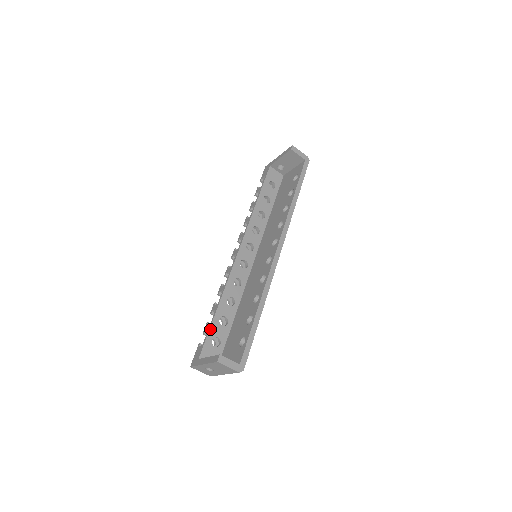
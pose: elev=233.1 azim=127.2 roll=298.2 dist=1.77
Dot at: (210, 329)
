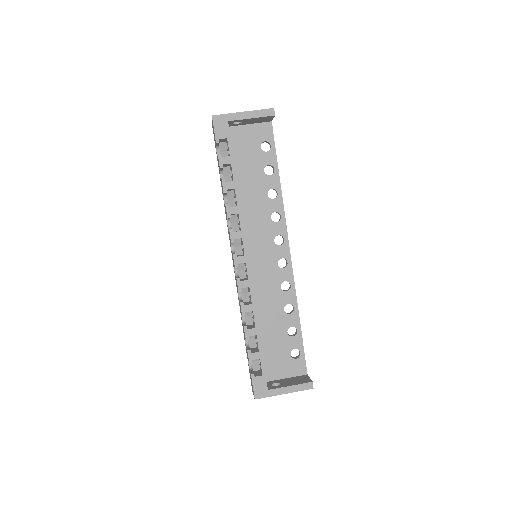
Dot at: occluded
